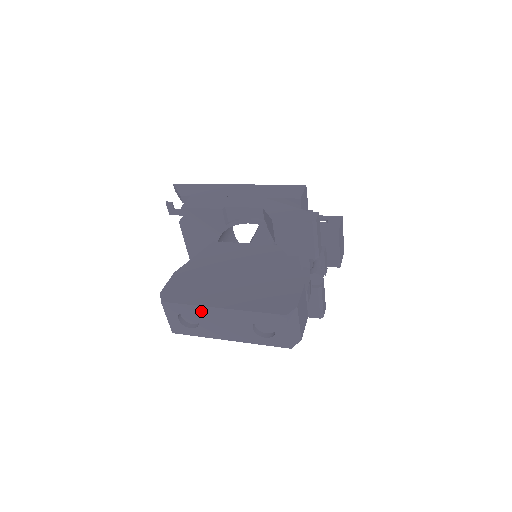
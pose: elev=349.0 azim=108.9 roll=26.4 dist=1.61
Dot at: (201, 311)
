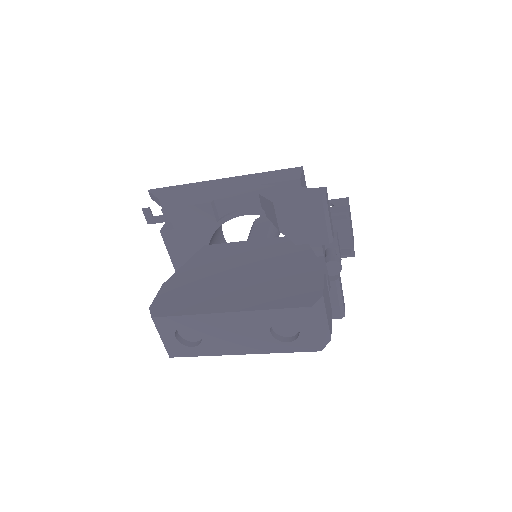
Dot at: (203, 321)
